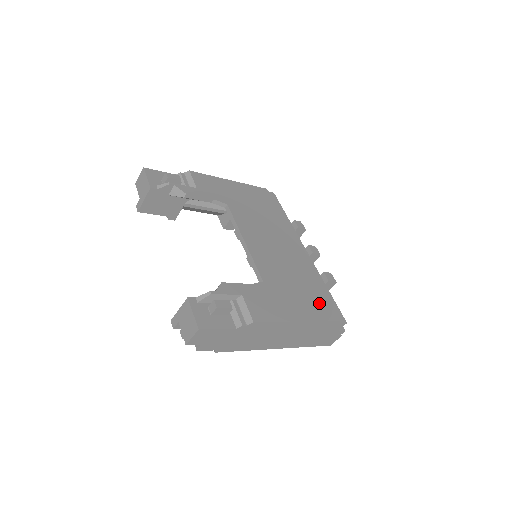
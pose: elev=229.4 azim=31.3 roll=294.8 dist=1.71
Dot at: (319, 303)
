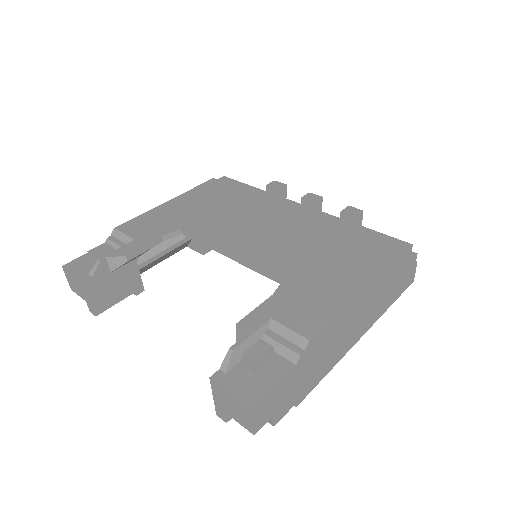
Dot at: (364, 250)
